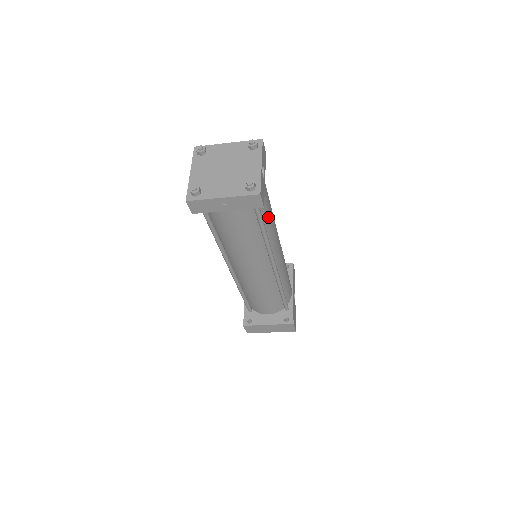
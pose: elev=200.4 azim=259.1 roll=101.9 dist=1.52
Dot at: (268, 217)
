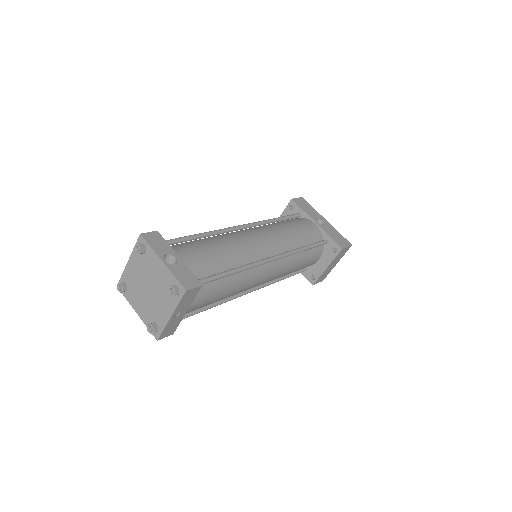
Dot at: (220, 259)
